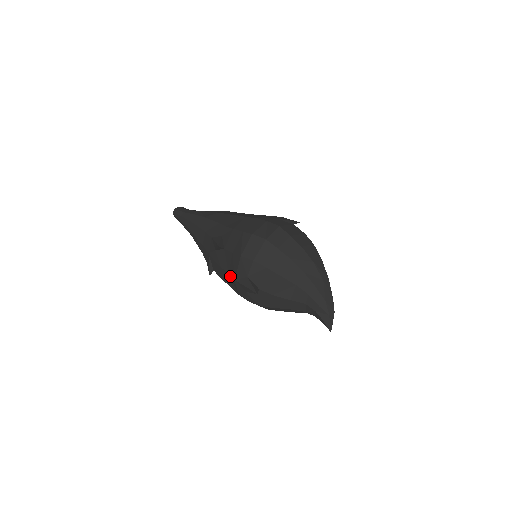
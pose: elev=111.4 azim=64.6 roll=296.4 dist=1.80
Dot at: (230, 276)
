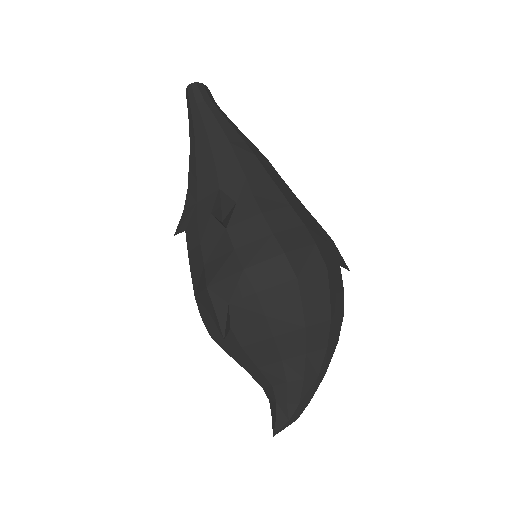
Dot at: (204, 271)
